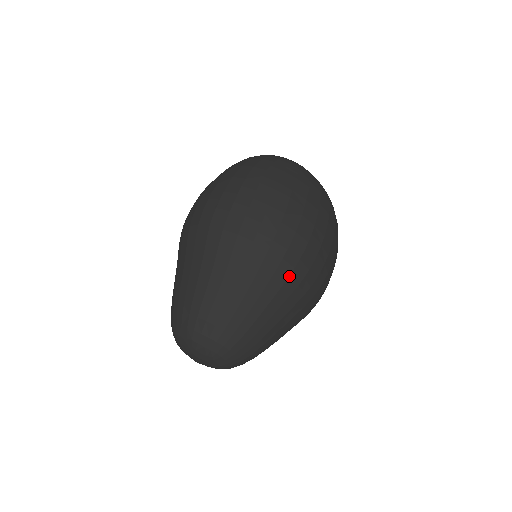
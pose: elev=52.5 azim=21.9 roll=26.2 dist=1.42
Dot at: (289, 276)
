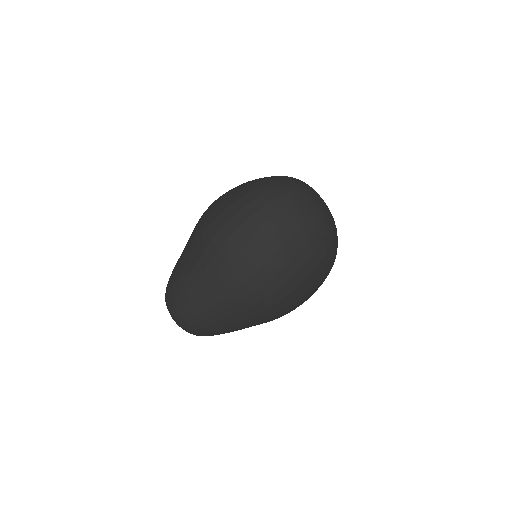
Dot at: (255, 305)
